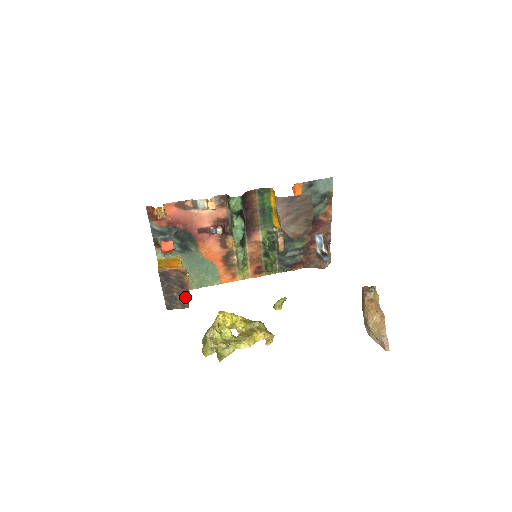
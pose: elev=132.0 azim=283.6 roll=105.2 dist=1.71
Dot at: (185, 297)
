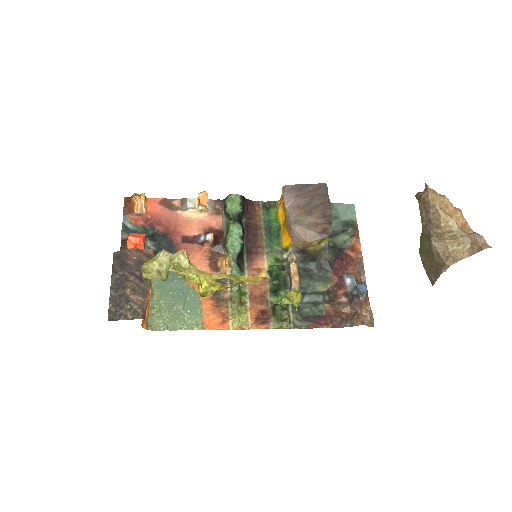
Dot at: (142, 298)
